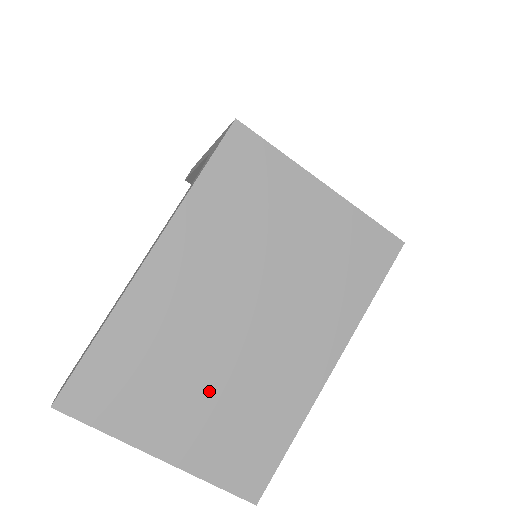
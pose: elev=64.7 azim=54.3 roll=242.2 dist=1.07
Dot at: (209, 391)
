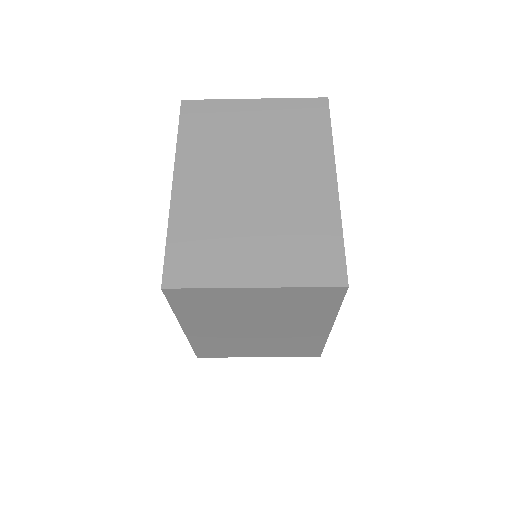
Dot at: (262, 345)
